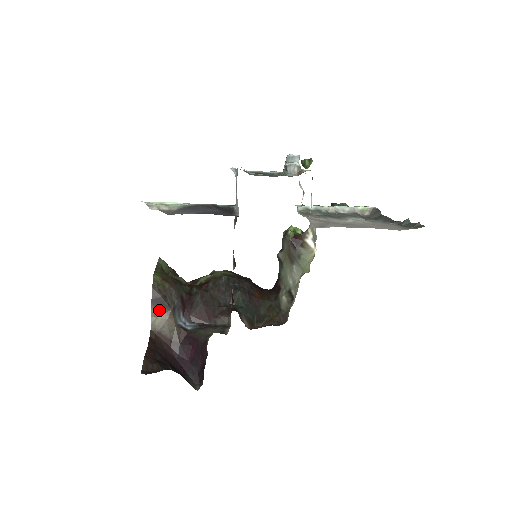
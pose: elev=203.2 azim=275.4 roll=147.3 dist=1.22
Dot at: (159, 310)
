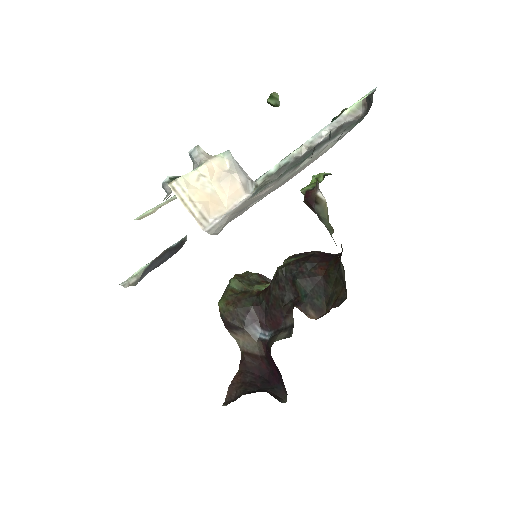
Dot at: (236, 333)
